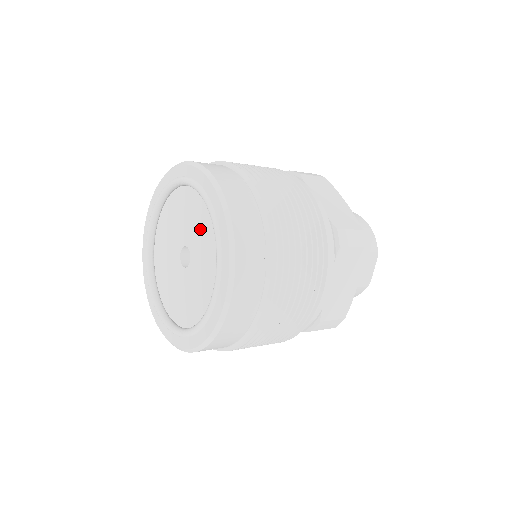
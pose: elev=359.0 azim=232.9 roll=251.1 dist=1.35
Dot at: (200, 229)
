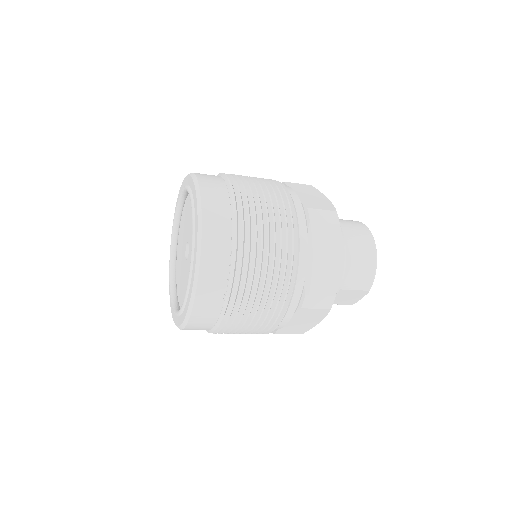
Dot at: occluded
